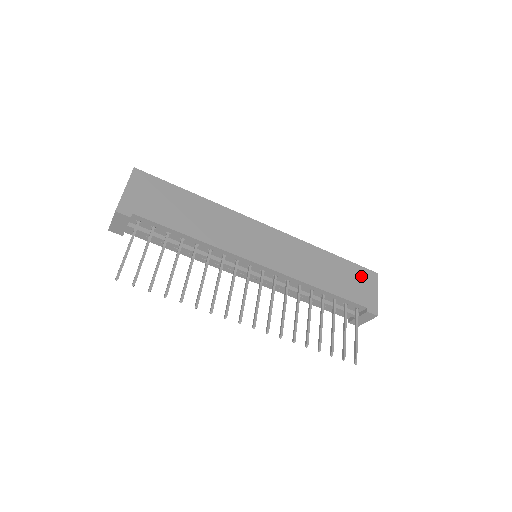
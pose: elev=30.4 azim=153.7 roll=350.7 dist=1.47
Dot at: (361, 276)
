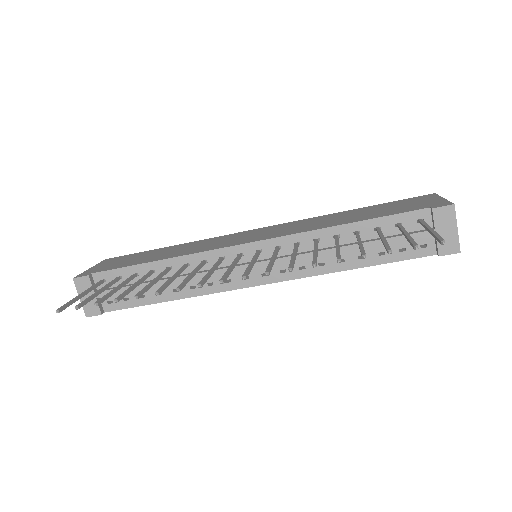
Dot at: (408, 202)
